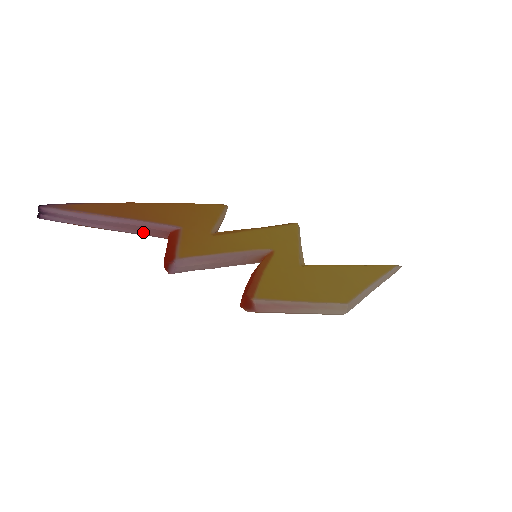
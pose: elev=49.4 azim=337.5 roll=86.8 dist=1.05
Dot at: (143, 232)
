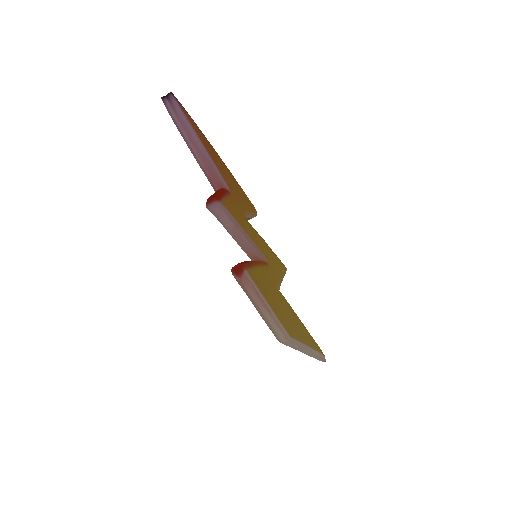
Dot at: (208, 171)
